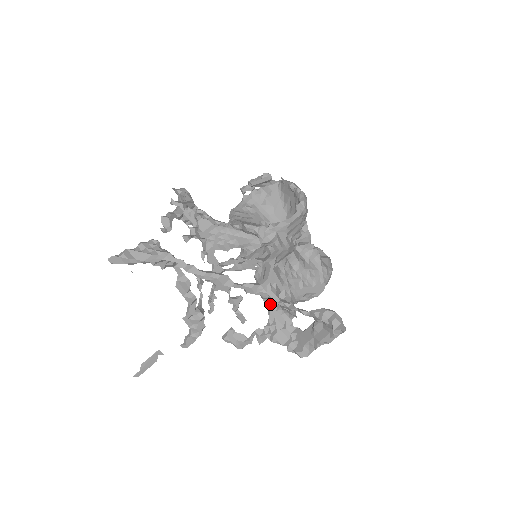
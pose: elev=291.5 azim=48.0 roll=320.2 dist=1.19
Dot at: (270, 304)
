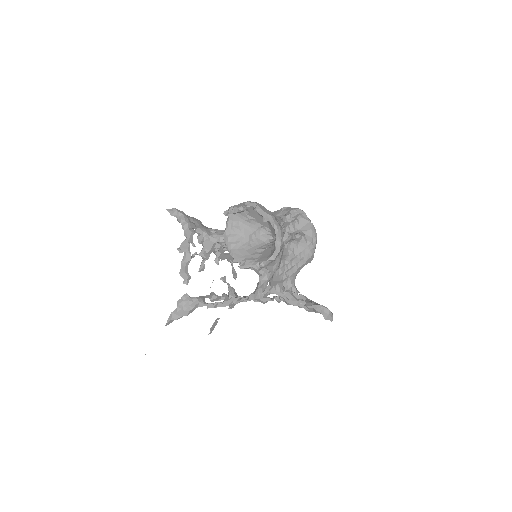
Dot at: occluded
